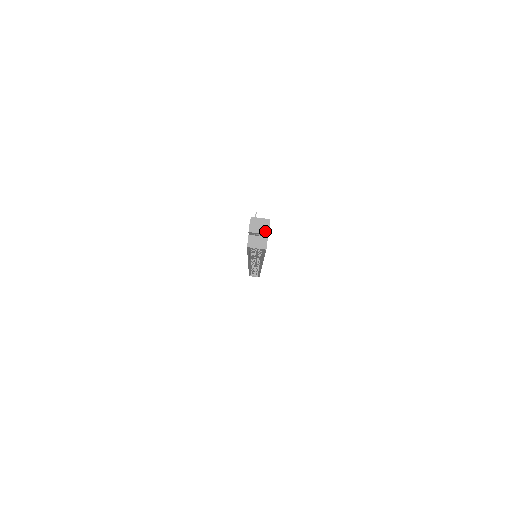
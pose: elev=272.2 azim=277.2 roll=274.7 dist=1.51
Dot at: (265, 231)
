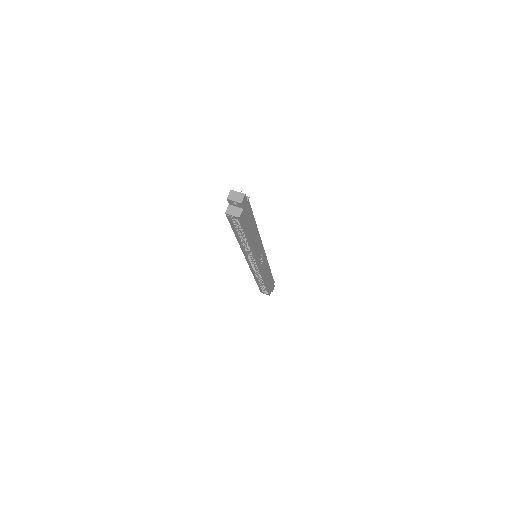
Dot at: (239, 200)
